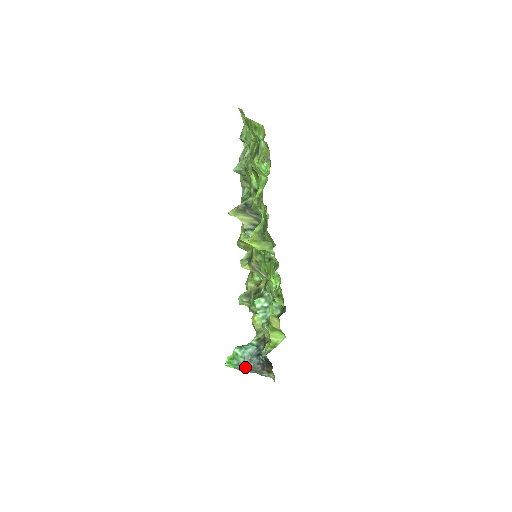
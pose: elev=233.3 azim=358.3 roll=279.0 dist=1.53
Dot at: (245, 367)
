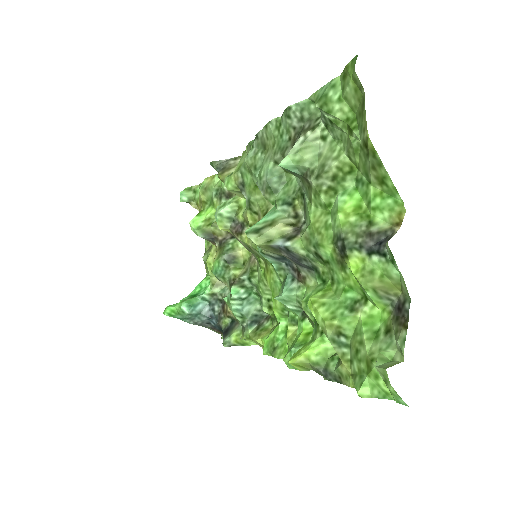
Dot at: (190, 322)
